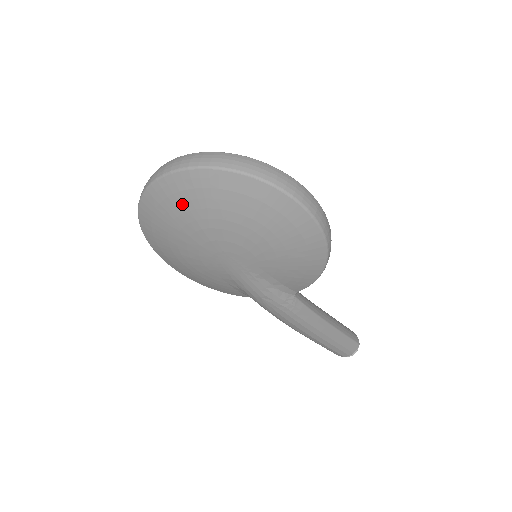
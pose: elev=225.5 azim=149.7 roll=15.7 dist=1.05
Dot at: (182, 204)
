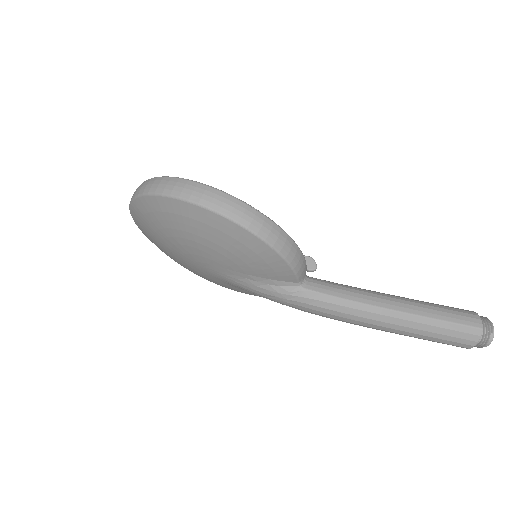
Dot at: (150, 234)
